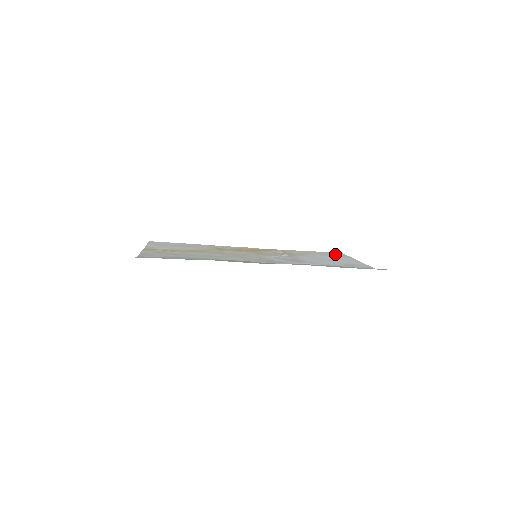
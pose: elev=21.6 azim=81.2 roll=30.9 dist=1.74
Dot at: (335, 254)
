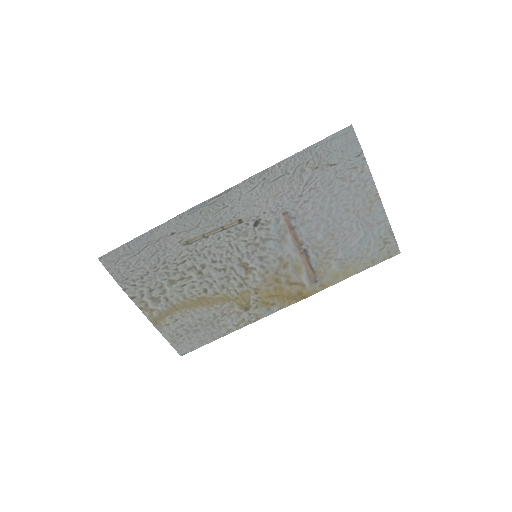
Dot at: (381, 246)
